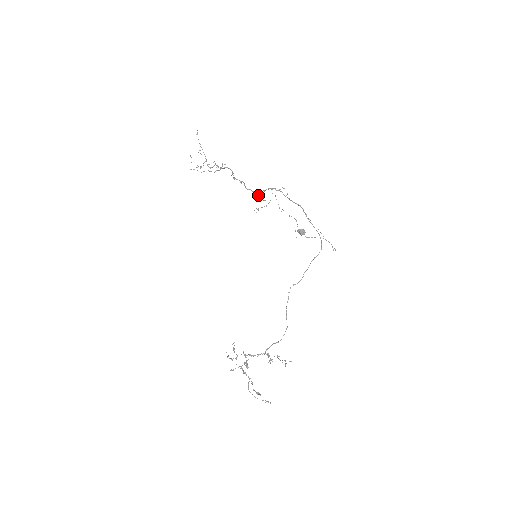
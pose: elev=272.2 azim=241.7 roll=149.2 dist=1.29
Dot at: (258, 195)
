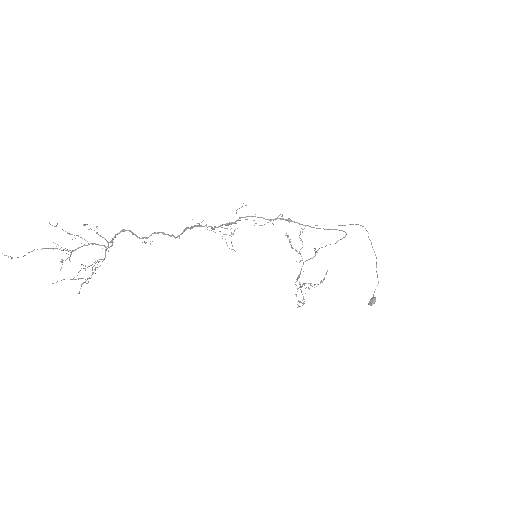
Dot at: occluded
